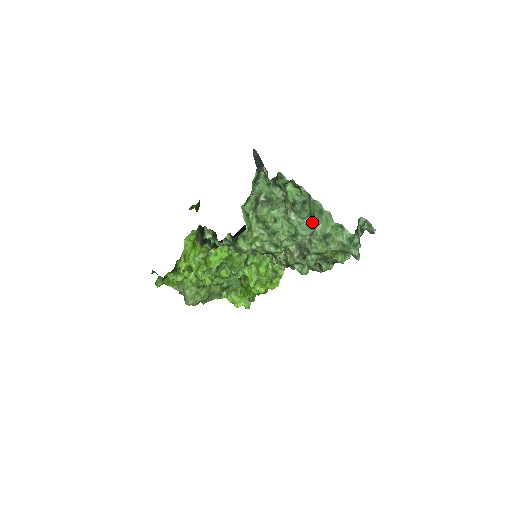
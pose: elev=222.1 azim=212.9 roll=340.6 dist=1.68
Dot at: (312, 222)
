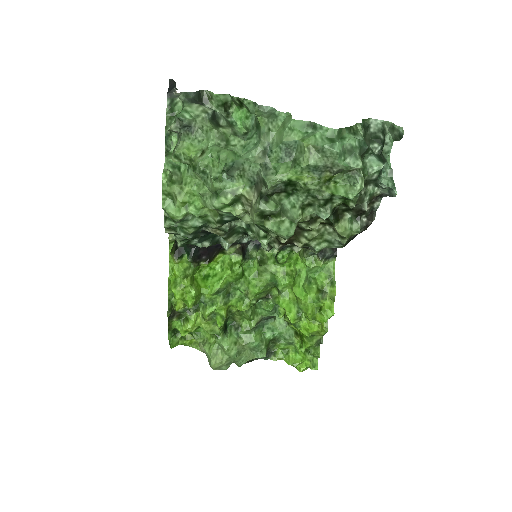
Dot at: (259, 135)
